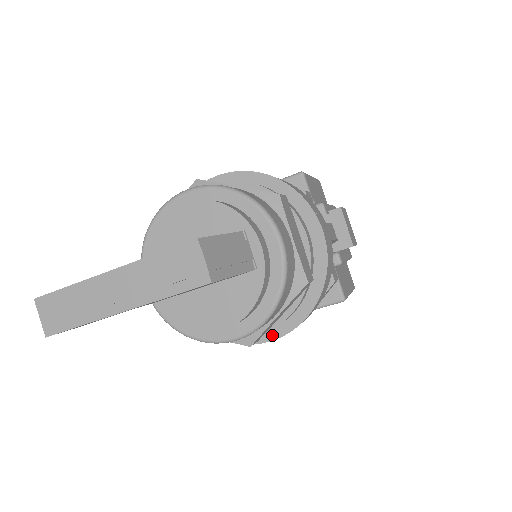
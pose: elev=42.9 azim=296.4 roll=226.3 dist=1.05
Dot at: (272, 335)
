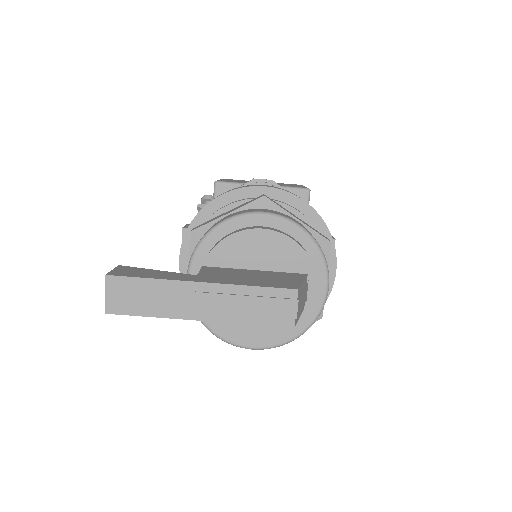
Dot at: occluded
